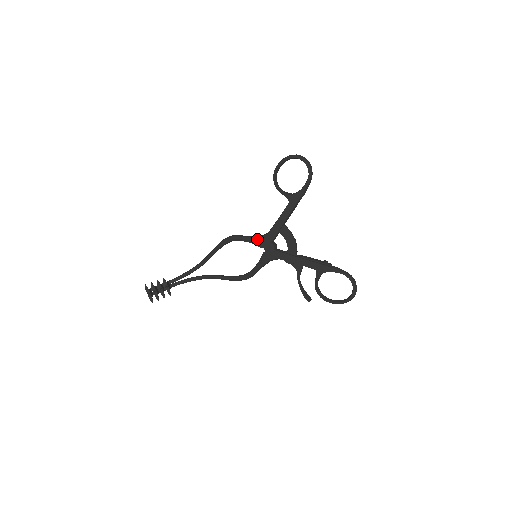
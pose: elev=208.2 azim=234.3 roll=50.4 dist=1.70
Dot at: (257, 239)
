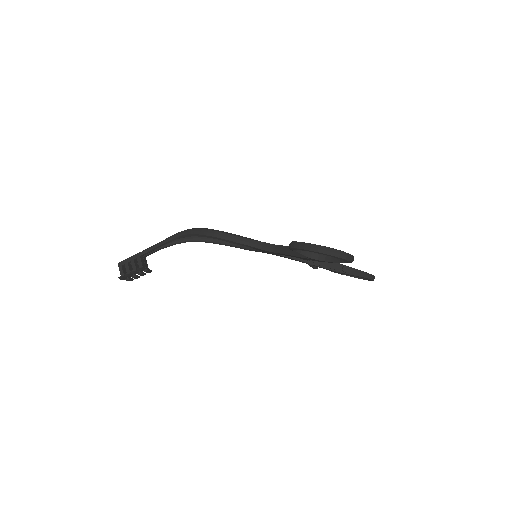
Dot at: (257, 249)
